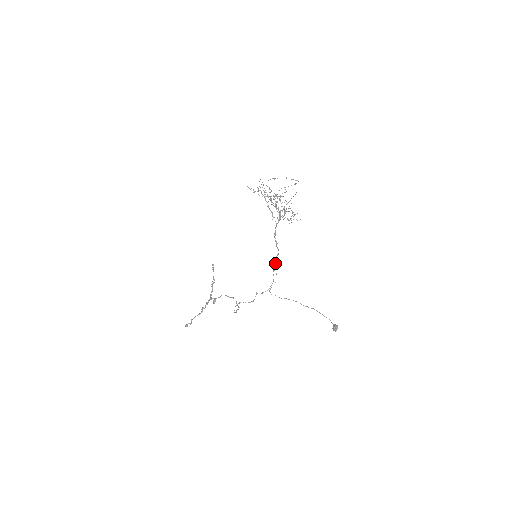
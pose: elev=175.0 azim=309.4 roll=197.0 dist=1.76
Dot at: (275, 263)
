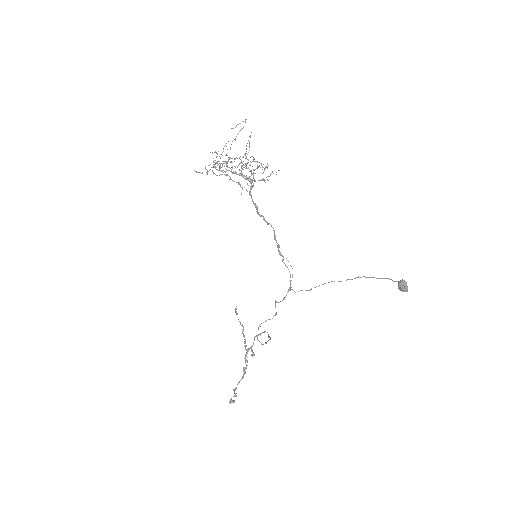
Dot at: (278, 247)
